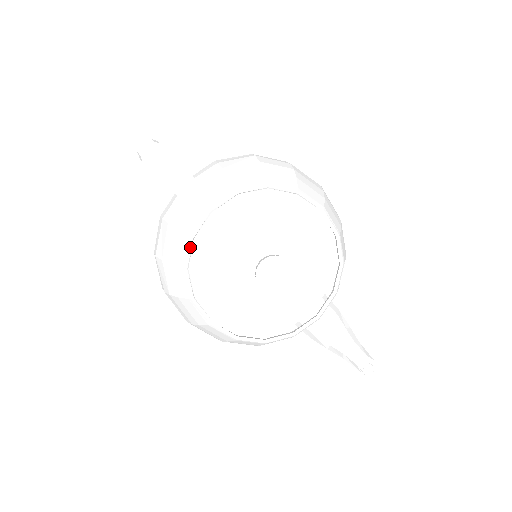
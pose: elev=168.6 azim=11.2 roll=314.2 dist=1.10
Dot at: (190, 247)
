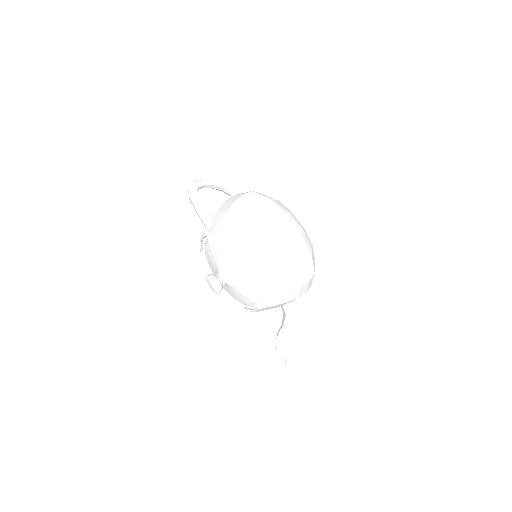
Dot at: (200, 244)
